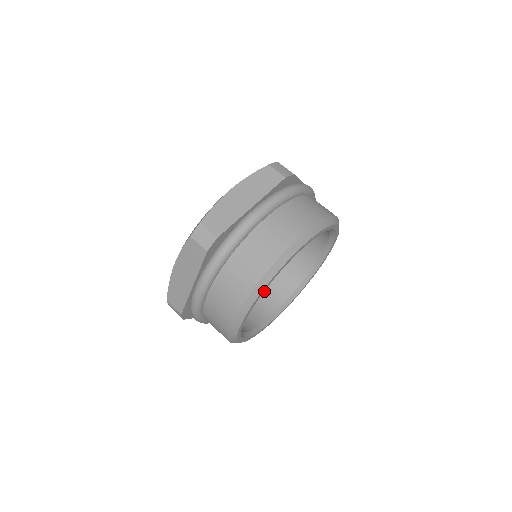
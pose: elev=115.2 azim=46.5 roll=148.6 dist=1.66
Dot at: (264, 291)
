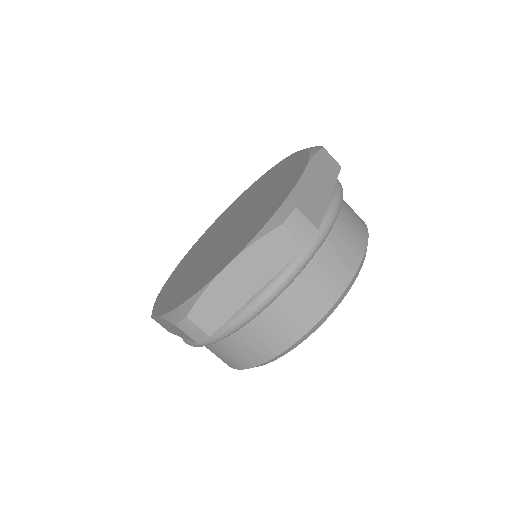
Dot at: occluded
